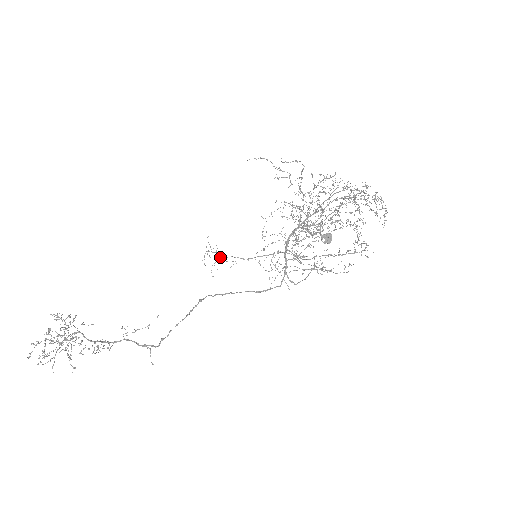
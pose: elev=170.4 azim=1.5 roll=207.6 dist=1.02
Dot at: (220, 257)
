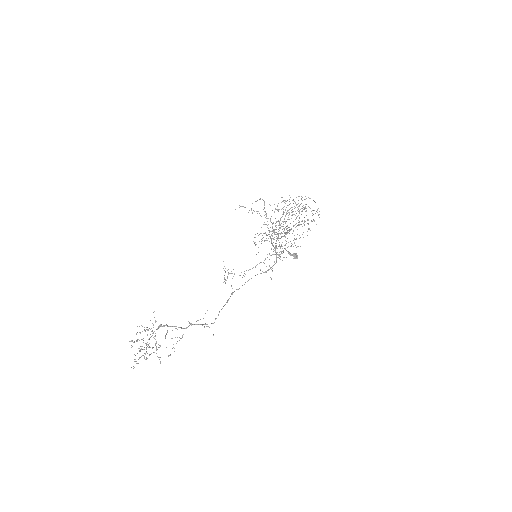
Dot at: occluded
